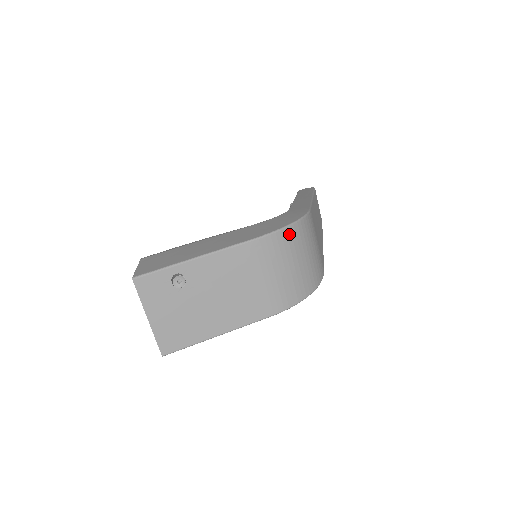
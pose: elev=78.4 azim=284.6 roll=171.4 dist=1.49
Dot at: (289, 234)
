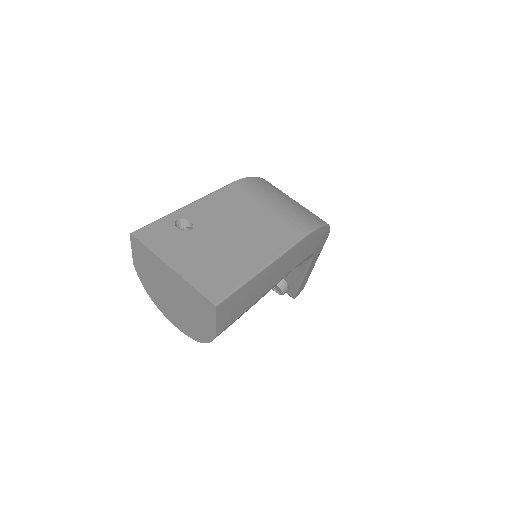
Dot at: (264, 181)
